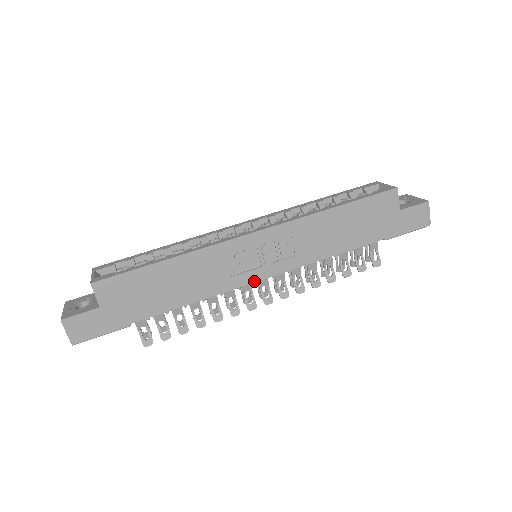
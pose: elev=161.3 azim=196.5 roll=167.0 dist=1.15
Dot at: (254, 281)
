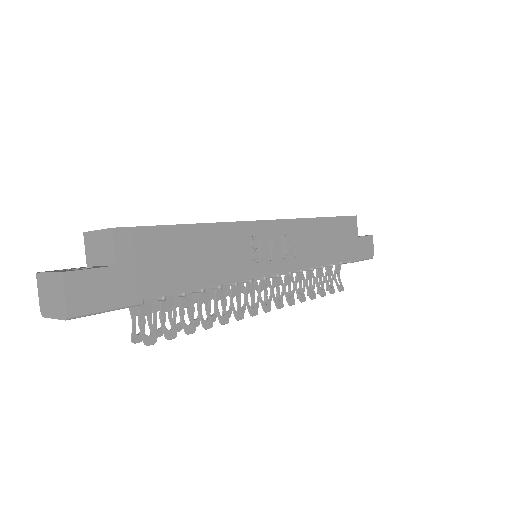
Dot at: (265, 275)
